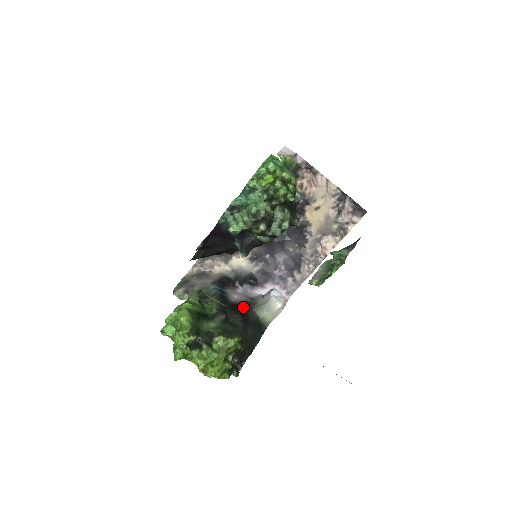
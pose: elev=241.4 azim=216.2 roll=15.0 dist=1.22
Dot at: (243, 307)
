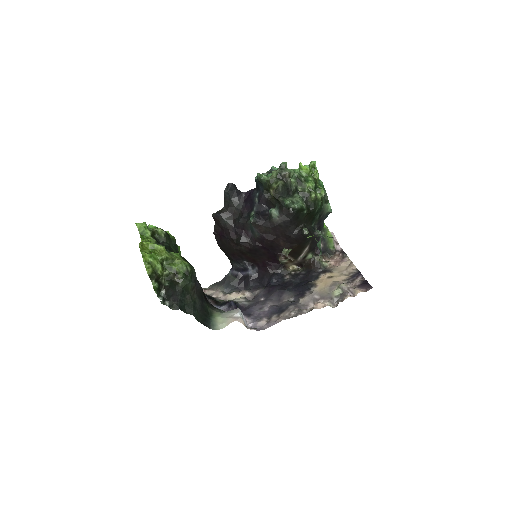
Dot at: (208, 301)
